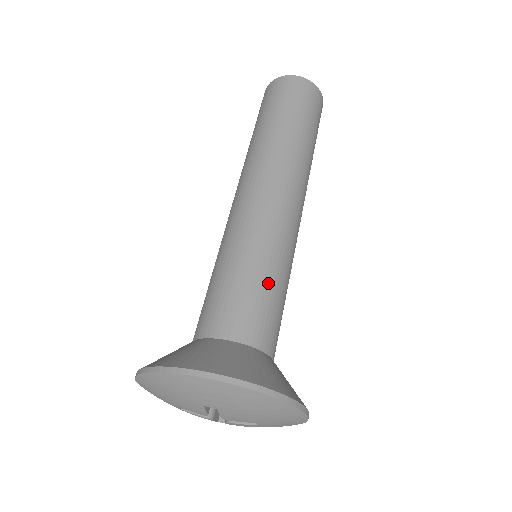
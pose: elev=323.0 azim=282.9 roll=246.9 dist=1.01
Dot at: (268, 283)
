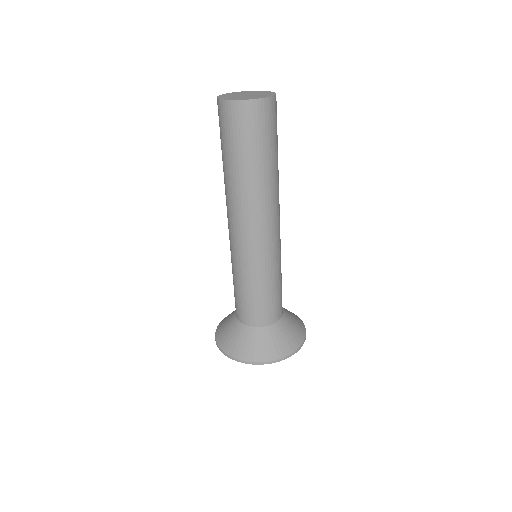
Dot at: (274, 289)
